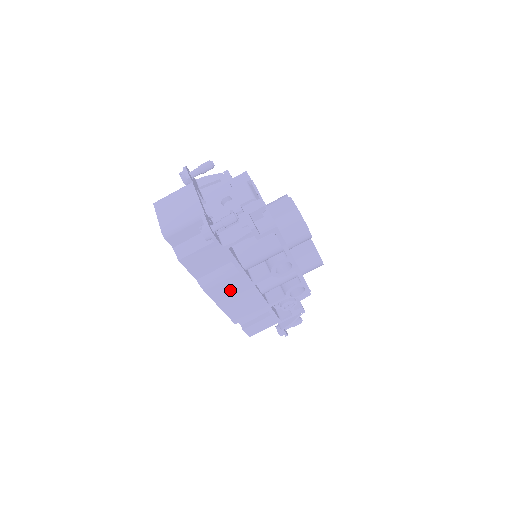
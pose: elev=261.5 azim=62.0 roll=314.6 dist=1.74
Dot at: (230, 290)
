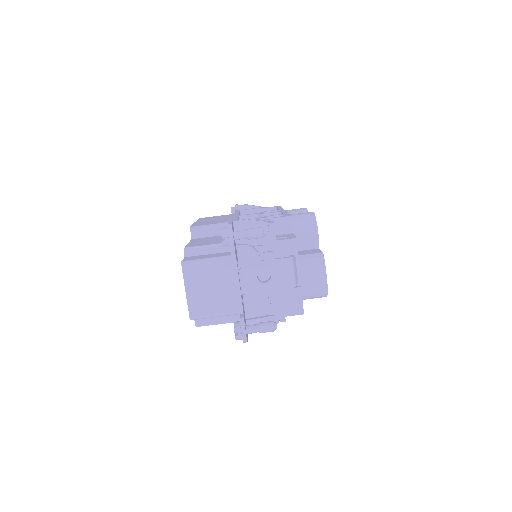
Dot at: occluded
